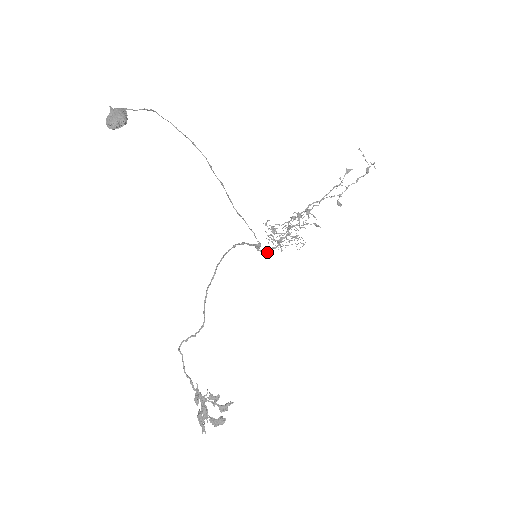
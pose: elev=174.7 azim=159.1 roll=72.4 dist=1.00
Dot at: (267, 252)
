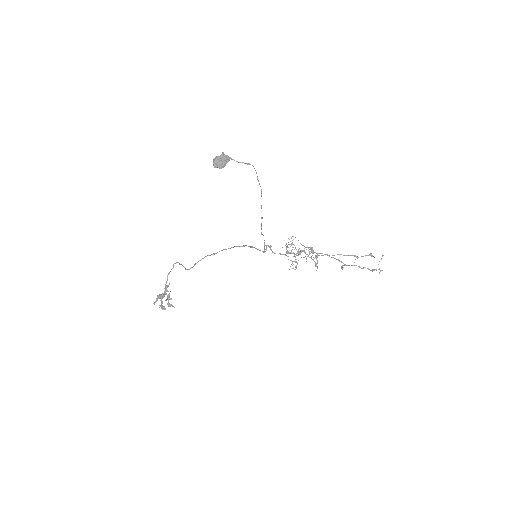
Dot at: (274, 253)
